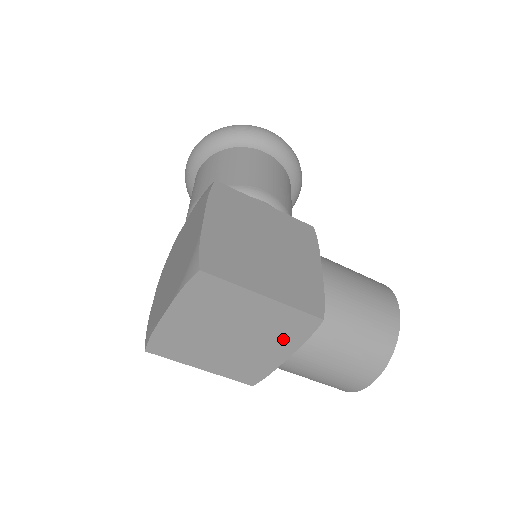
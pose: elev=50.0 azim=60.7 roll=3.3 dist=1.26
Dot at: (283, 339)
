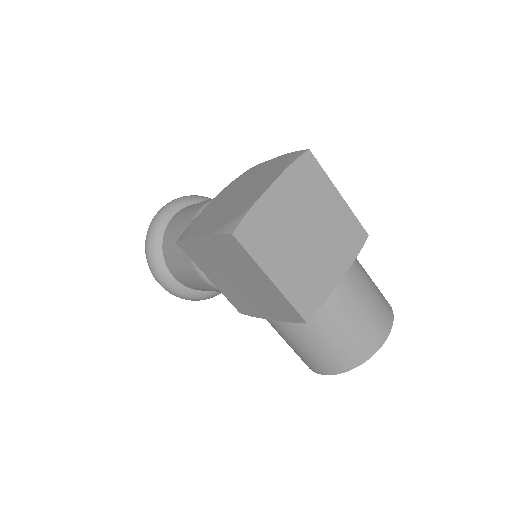
Dot at: (342, 251)
